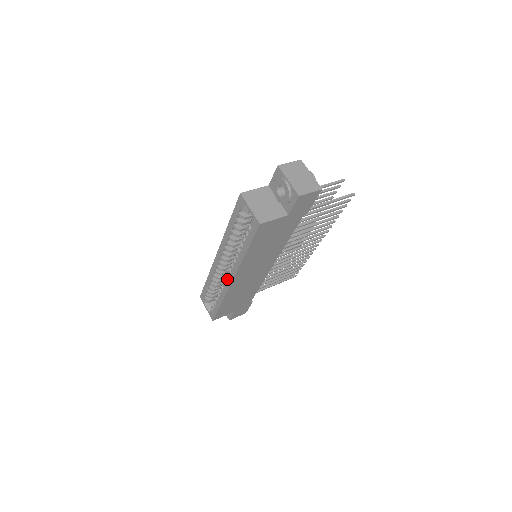
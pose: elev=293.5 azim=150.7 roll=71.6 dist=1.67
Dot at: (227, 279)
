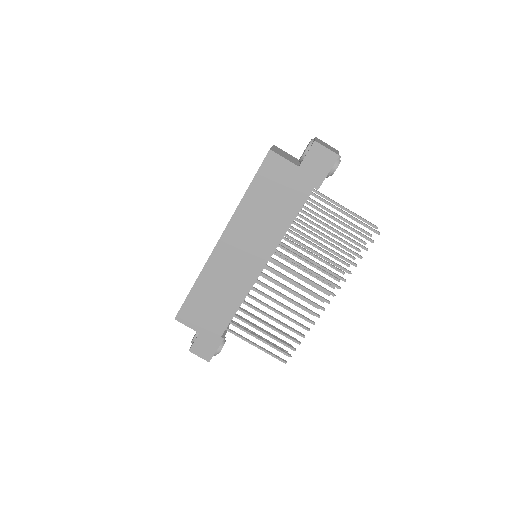
Dot at: occluded
